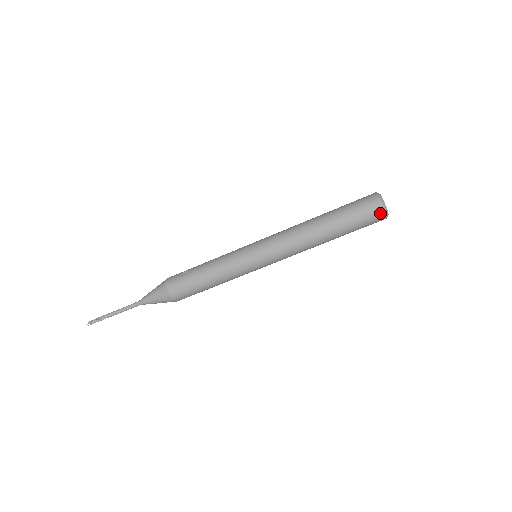
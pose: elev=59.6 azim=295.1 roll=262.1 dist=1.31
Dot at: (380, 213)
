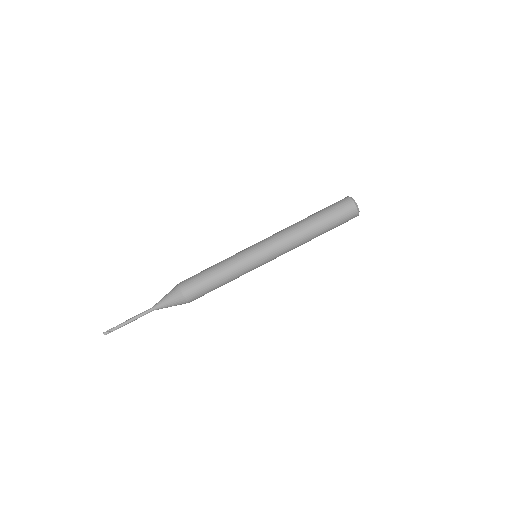
Dot at: (347, 199)
